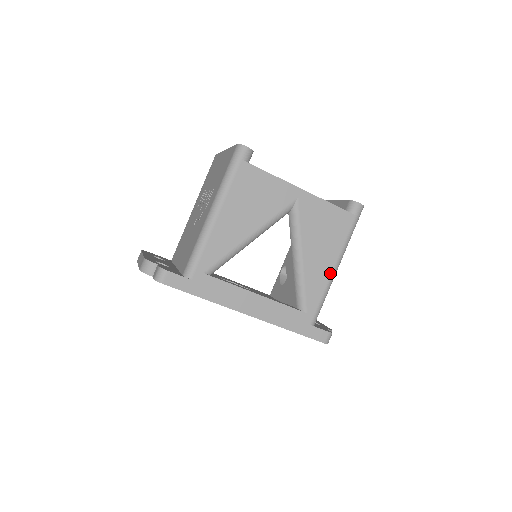
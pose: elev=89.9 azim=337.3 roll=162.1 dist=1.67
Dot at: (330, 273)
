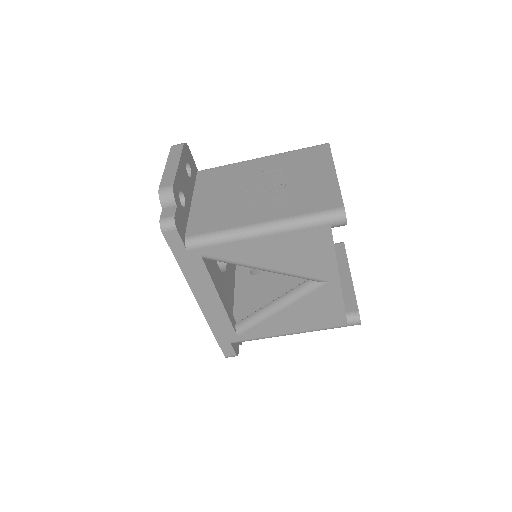
Dot at: (283, 333)
